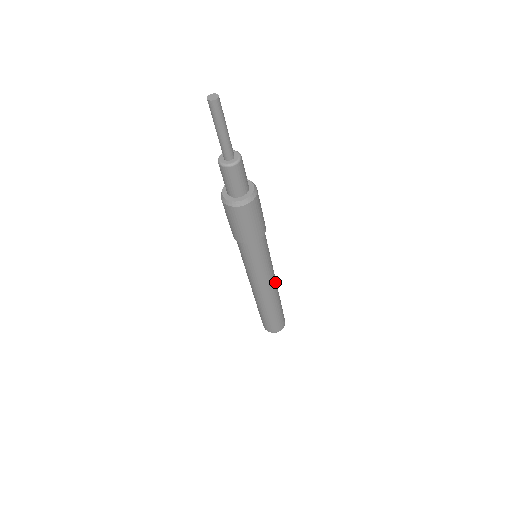
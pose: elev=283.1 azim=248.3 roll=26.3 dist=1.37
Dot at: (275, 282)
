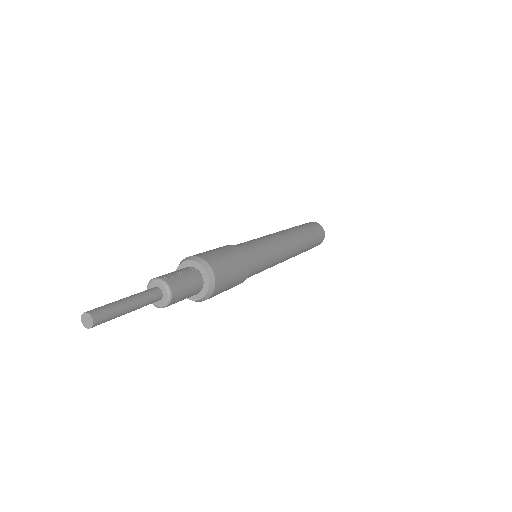
Dot at: (289, 240)
